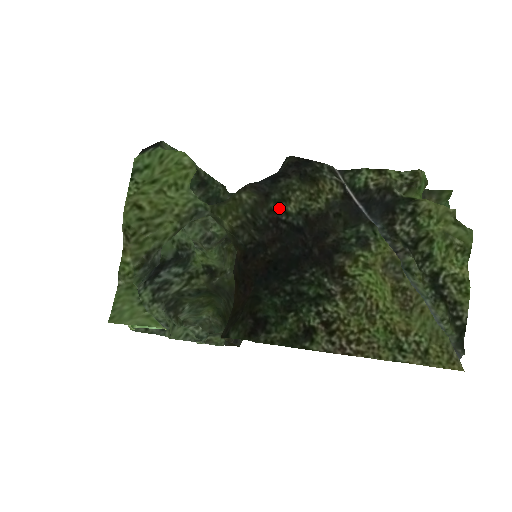
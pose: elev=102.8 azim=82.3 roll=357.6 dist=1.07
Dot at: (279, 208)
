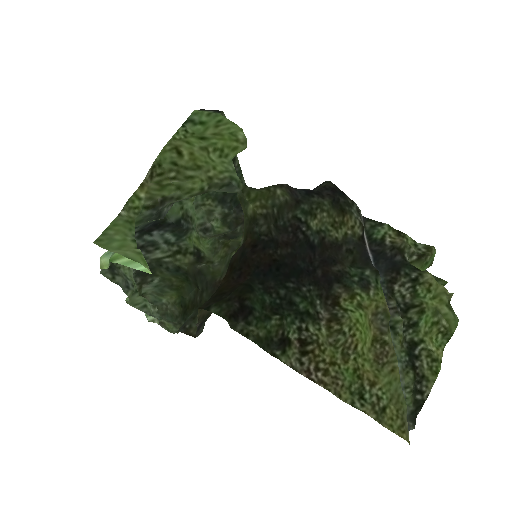
Dot at: (303, 218)
